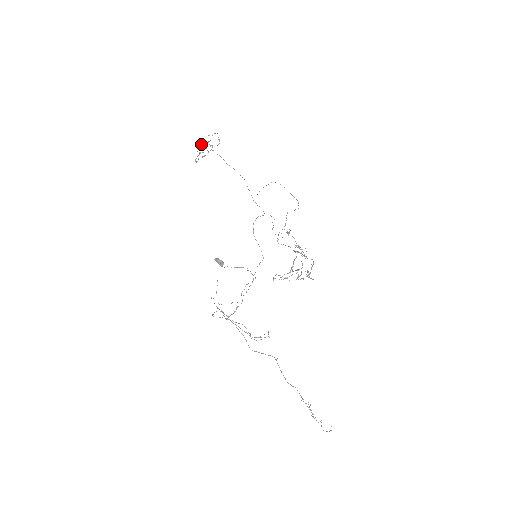
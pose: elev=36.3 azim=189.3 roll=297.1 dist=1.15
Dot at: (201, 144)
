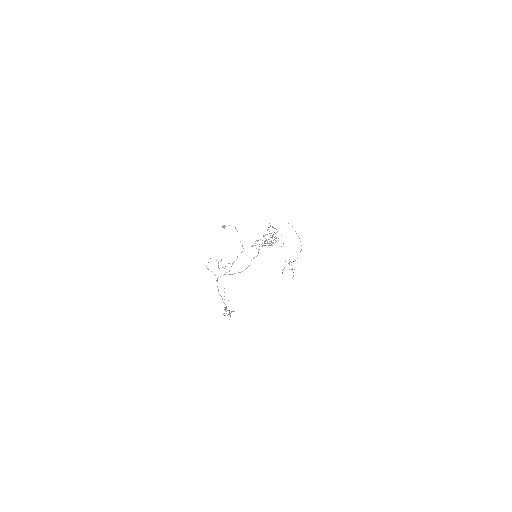
Dot at: occluded
